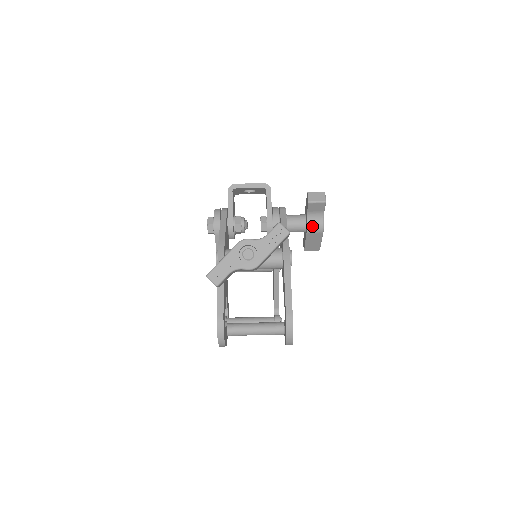
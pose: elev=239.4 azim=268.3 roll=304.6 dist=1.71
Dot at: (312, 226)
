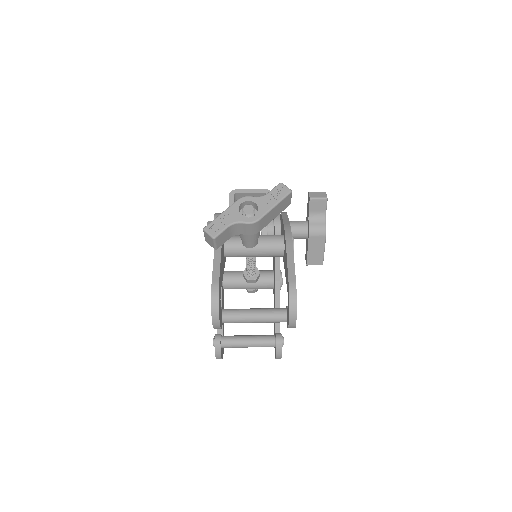
Dot at: (314, 228)
